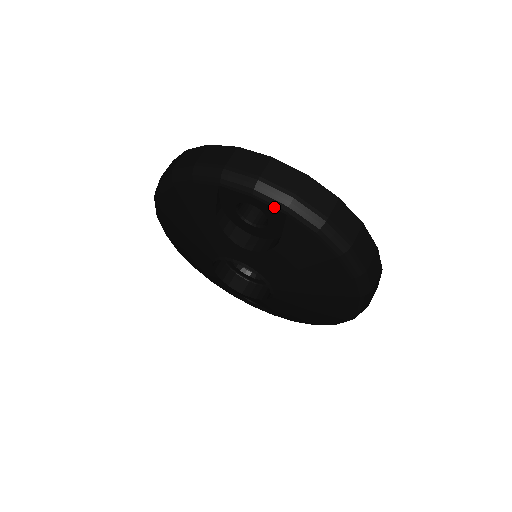
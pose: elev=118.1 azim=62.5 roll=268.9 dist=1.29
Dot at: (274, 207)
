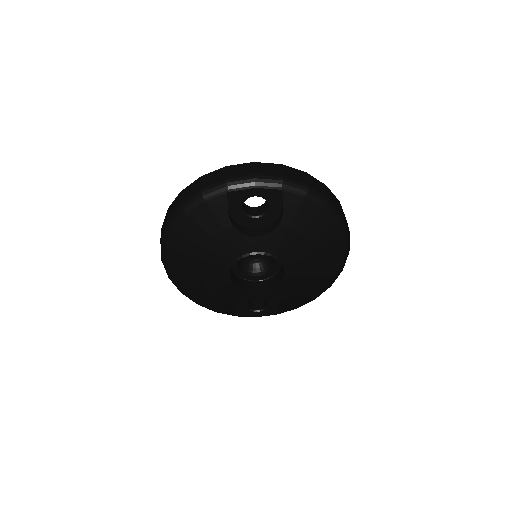
Dot at: (273, 188)
